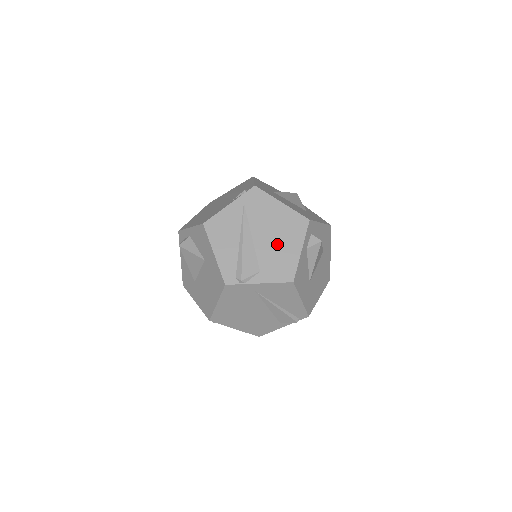
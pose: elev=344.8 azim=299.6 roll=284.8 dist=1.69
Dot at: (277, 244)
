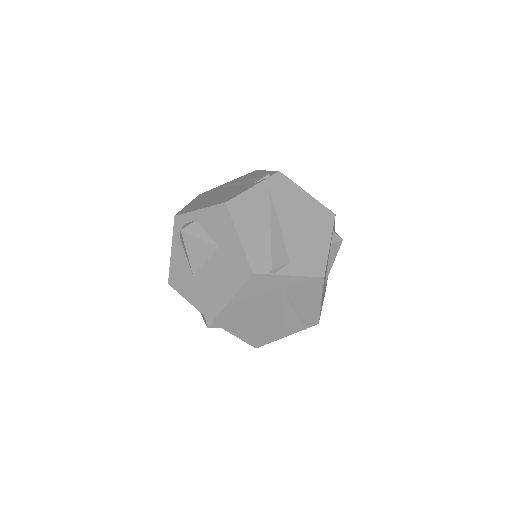
Dot at: (305, 235)
